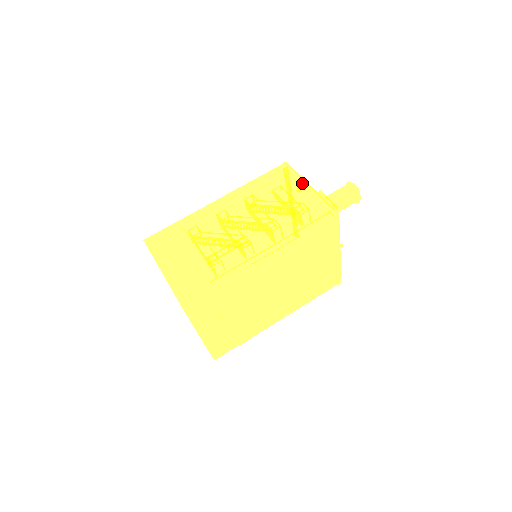
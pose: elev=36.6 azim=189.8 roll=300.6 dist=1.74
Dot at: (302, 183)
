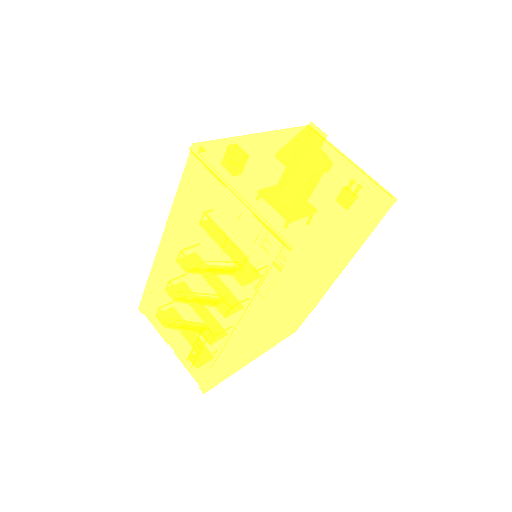
Dot at: (228, 189)
